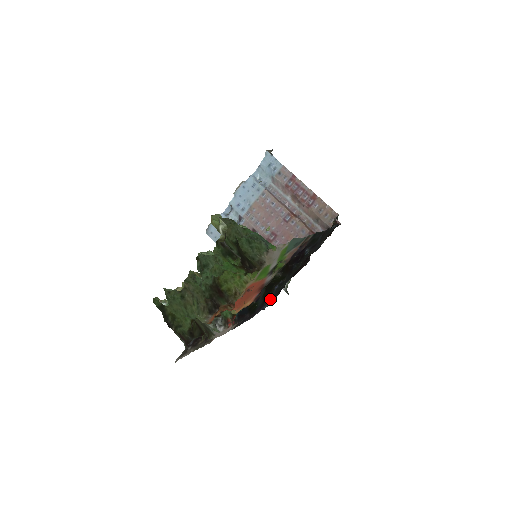
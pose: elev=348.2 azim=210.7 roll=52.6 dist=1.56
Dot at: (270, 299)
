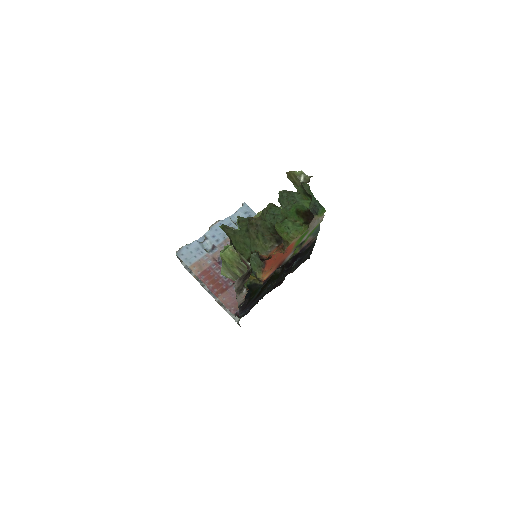
Dot at: (254, 303)
